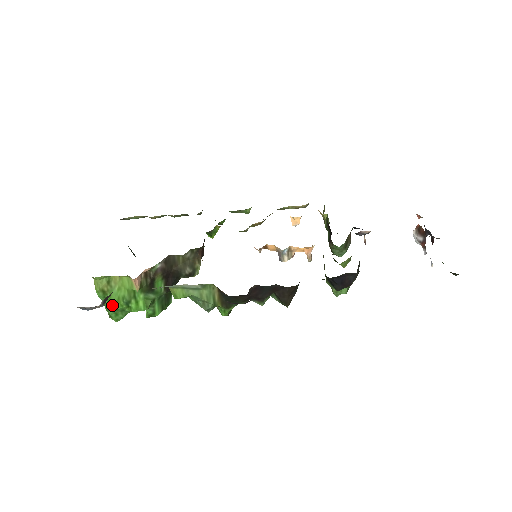
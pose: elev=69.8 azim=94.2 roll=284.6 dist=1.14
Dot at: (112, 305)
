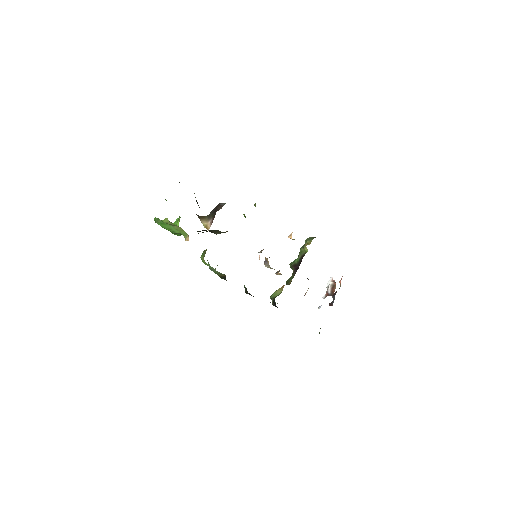
Dot at: (163, 226)
